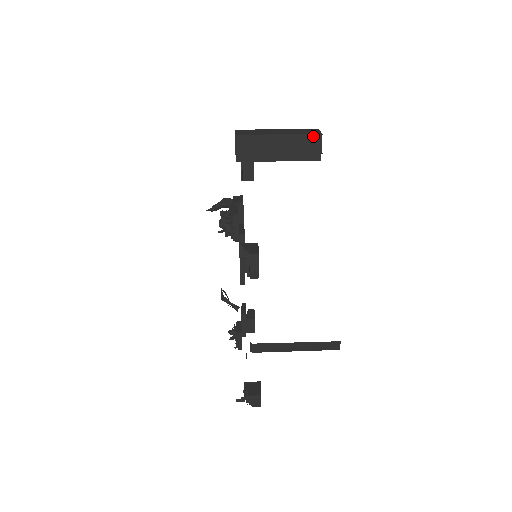
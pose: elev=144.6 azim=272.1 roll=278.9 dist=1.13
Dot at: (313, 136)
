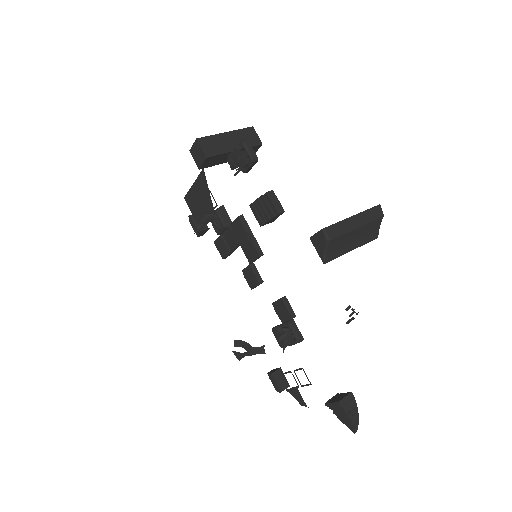
Dot at: (248, 129)
